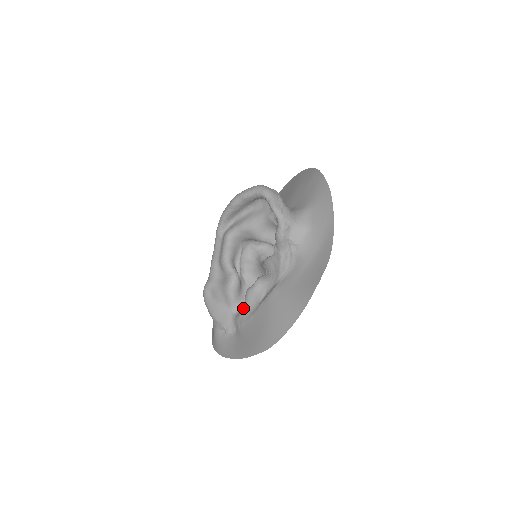
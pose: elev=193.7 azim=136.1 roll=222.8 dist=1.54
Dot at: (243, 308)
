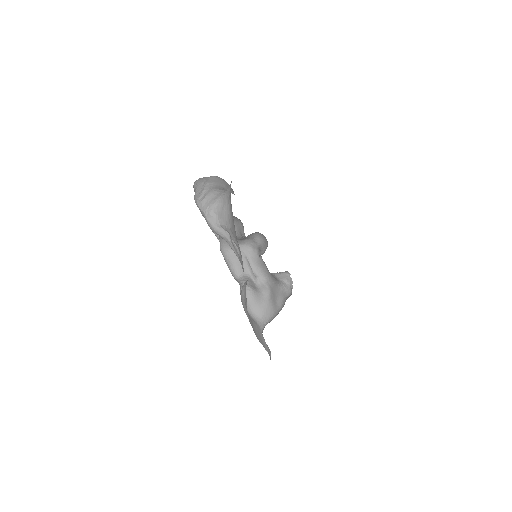
Dot at: occluded
